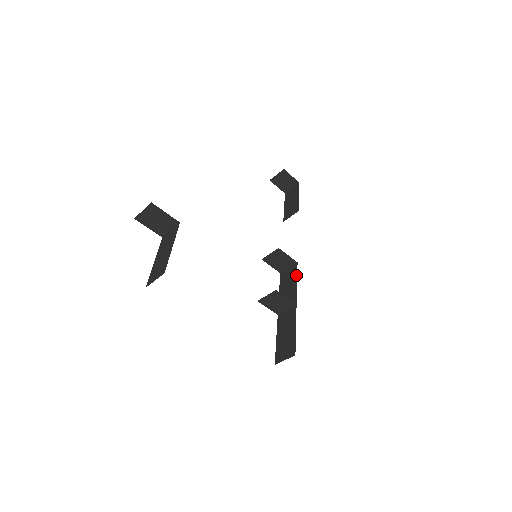
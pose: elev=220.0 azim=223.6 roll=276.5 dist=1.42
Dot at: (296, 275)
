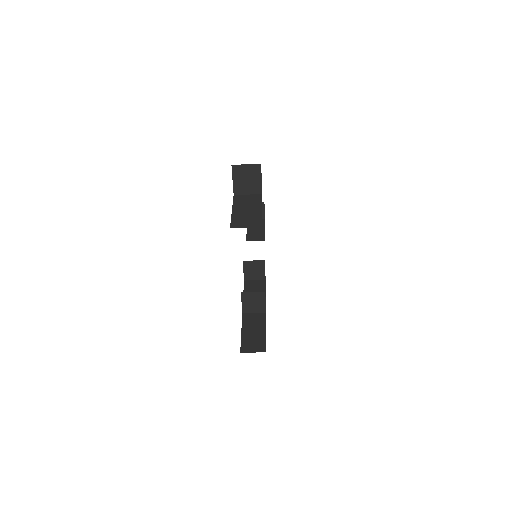
Dot at: (265, 289)
